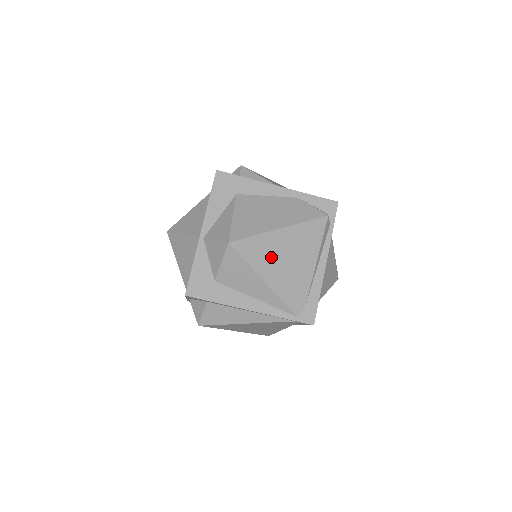
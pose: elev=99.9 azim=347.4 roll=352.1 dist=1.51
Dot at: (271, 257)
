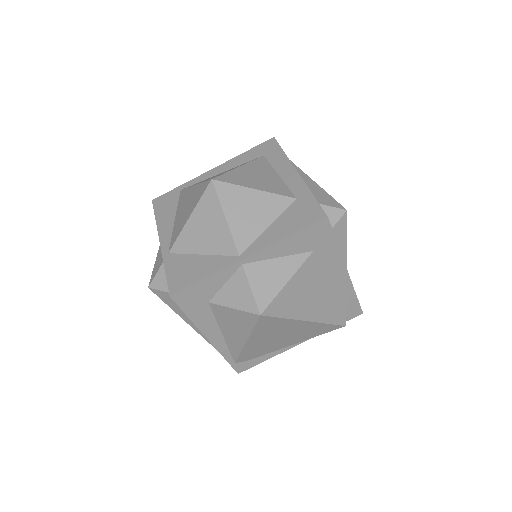
Dot at: (273, 332)
